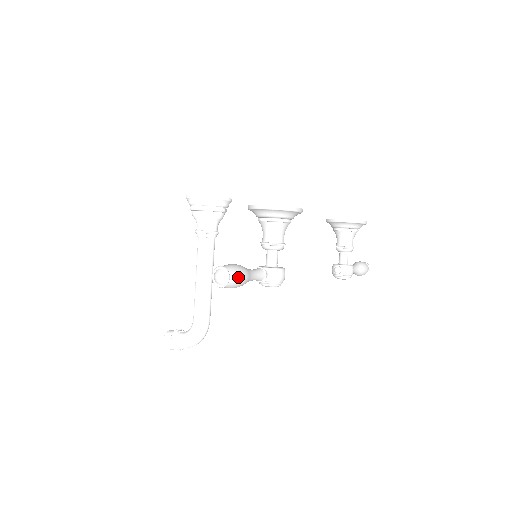
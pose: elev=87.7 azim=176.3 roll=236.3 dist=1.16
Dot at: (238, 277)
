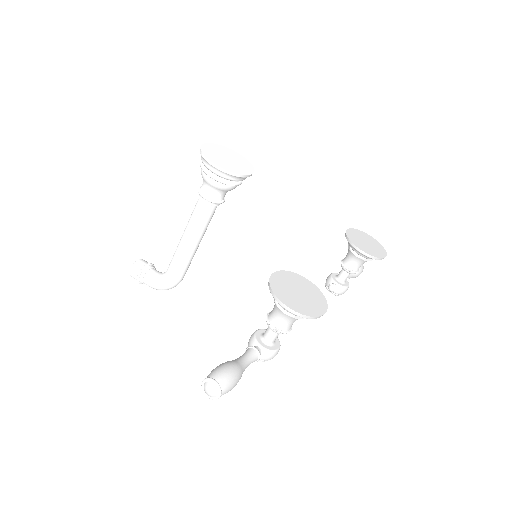
Dot at: (229, 390)
